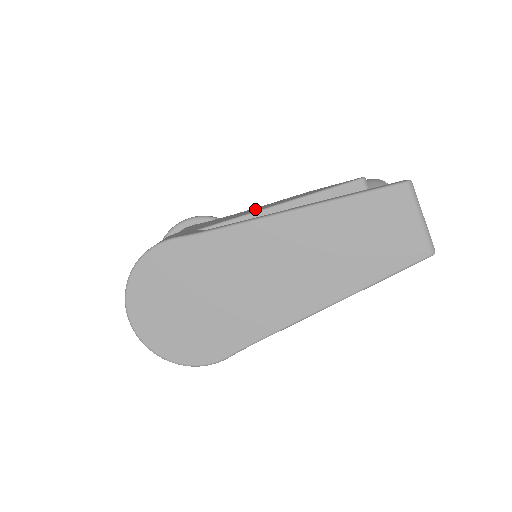
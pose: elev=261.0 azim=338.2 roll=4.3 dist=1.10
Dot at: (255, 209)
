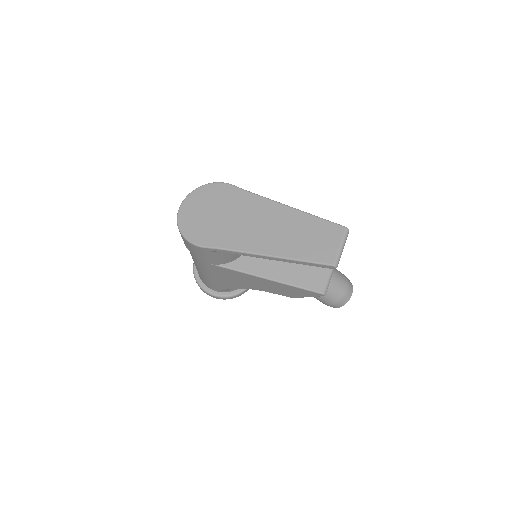
Dot at: occluded
